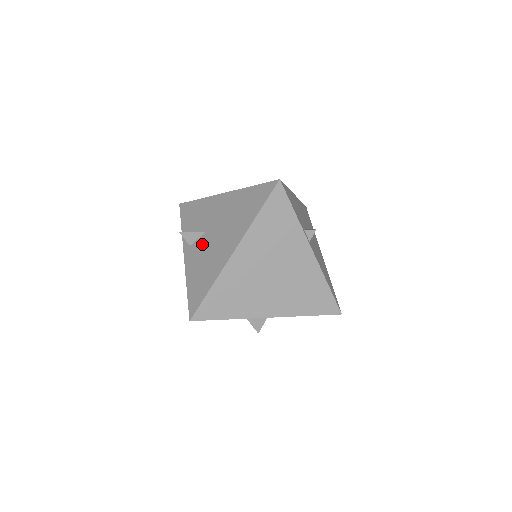
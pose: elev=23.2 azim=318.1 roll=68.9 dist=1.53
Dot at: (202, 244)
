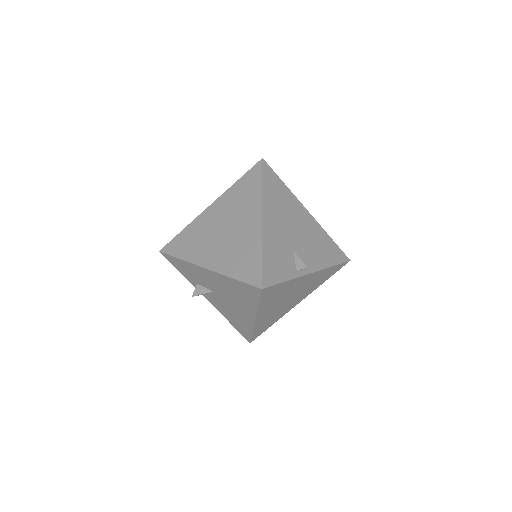
Dot at: (217, 300)
